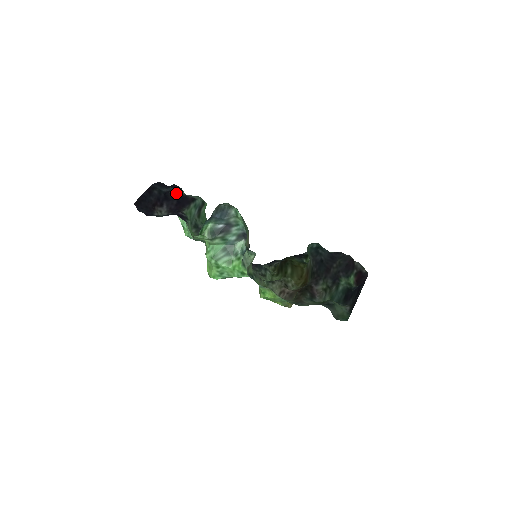
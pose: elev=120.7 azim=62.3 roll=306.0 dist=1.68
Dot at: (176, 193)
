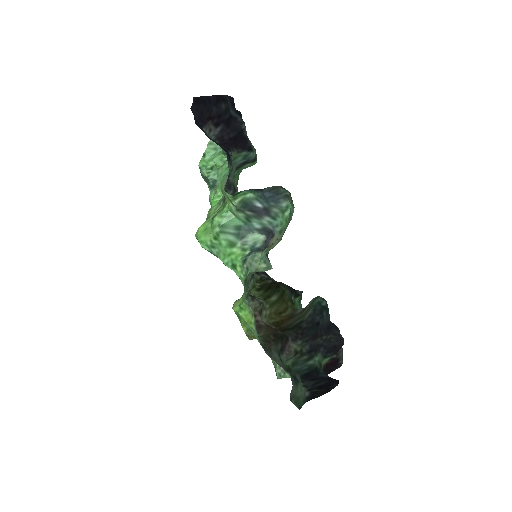
Dot at: (241, 127)
